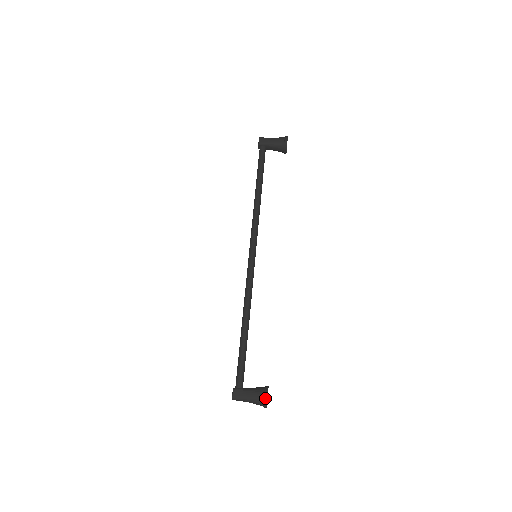
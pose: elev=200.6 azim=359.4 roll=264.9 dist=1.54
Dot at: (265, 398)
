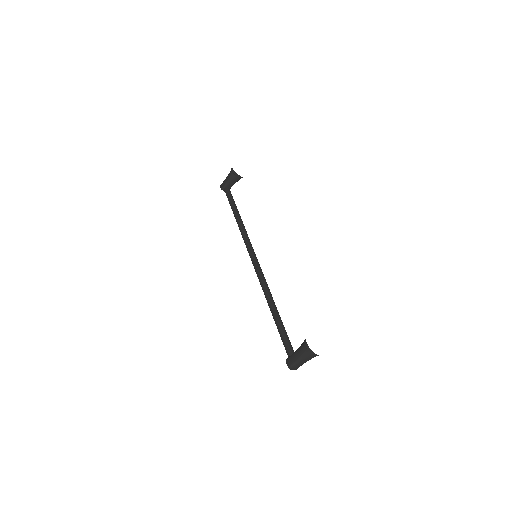
Dot at: (306, 347)
